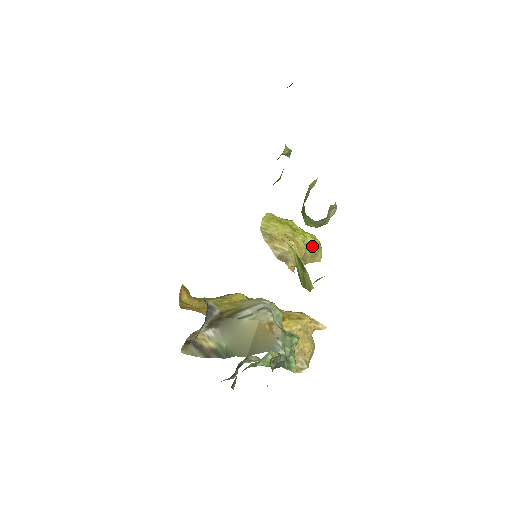
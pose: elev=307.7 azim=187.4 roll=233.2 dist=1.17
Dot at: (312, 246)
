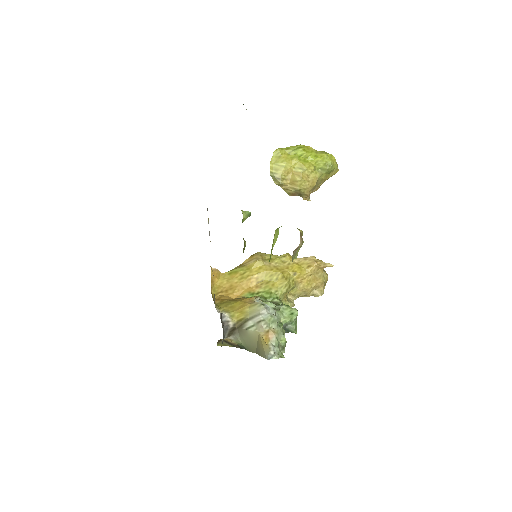
Dot at: (324, 170)
